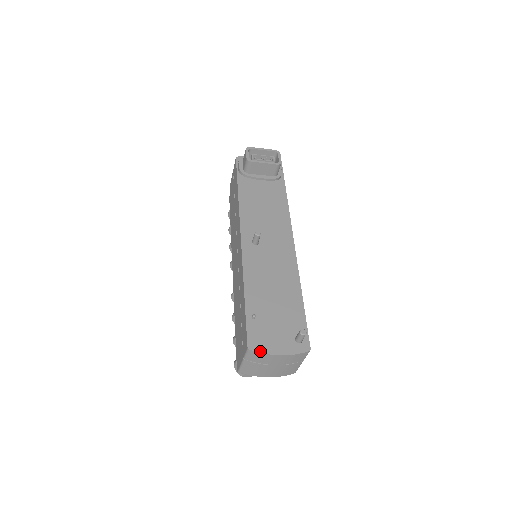
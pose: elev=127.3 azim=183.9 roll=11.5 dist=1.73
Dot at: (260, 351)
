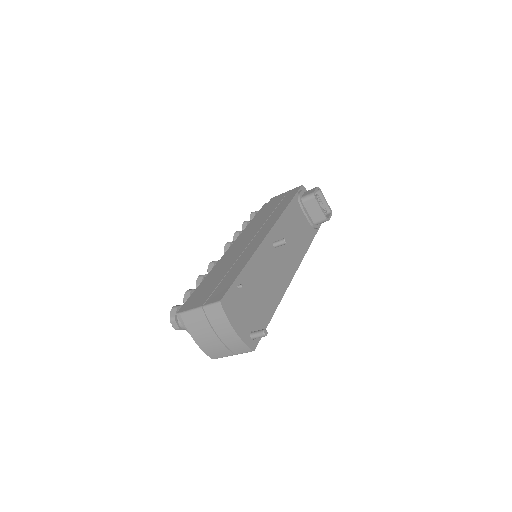
Dot at: (226, 312)
